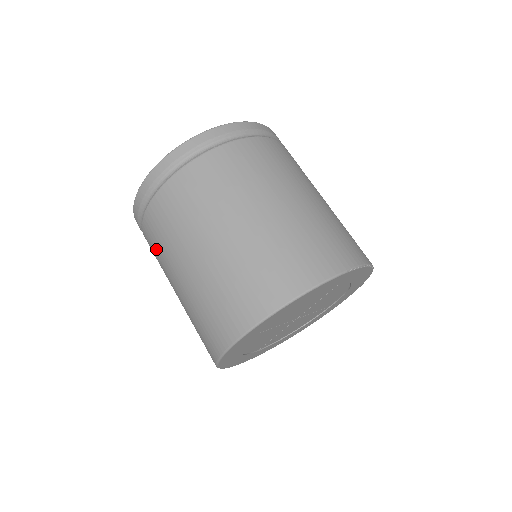
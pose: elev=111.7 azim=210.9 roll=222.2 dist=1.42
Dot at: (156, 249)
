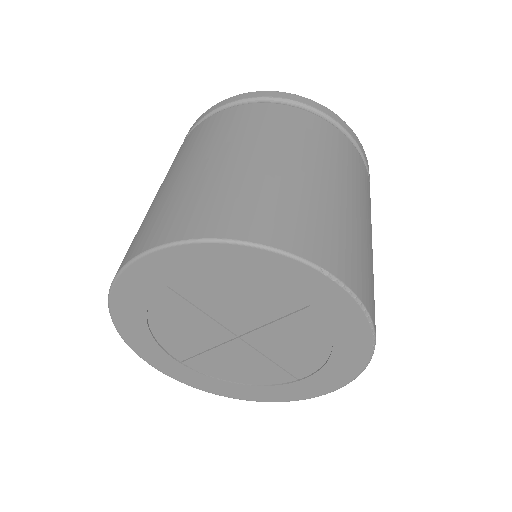
Dot at: occluded
